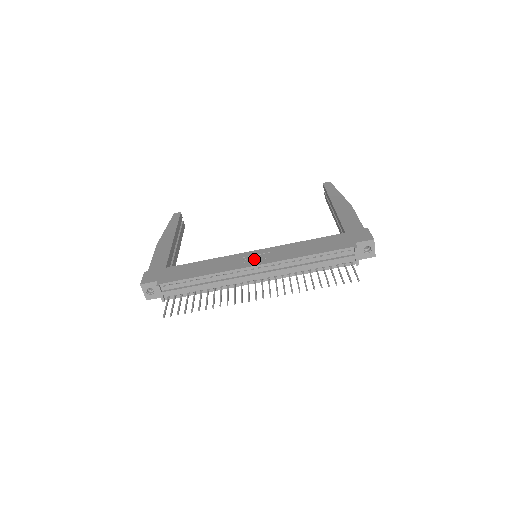
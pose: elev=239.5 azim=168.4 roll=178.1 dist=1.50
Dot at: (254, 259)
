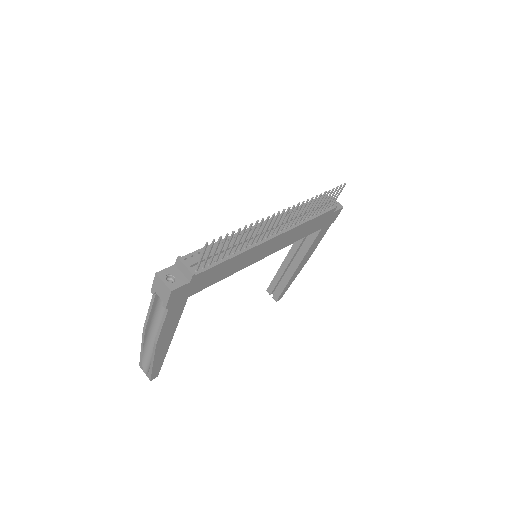
Dot at: occluded
